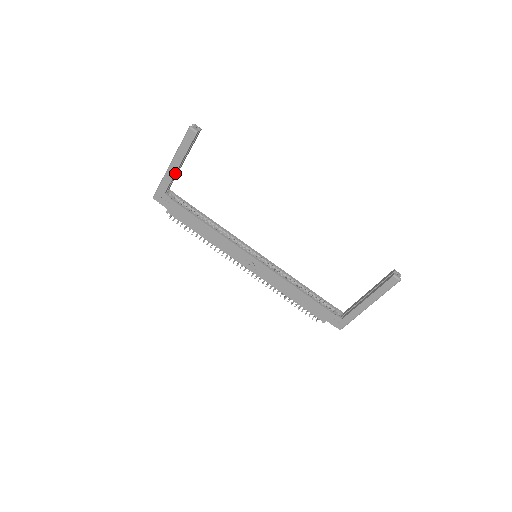
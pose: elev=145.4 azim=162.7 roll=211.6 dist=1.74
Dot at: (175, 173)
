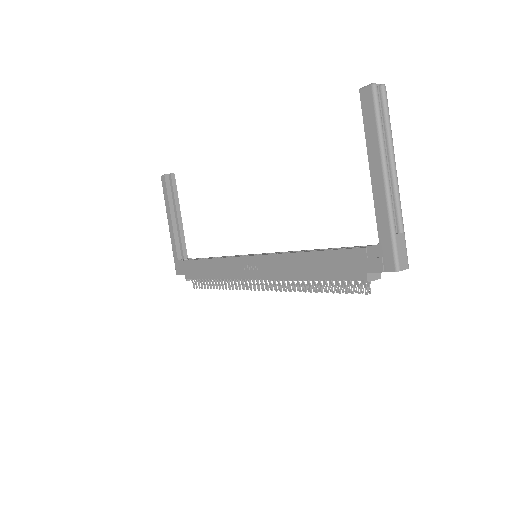
Dot at: (173, 230)
